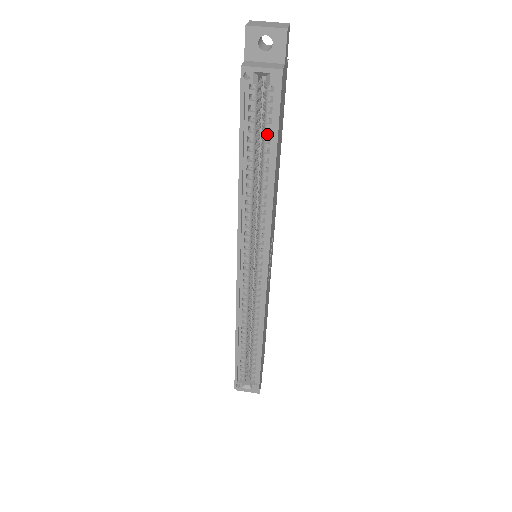
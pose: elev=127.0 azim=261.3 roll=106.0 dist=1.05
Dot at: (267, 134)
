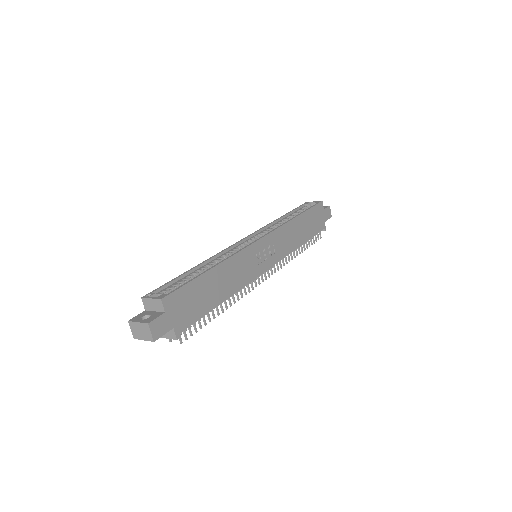
Dot at: occluded
